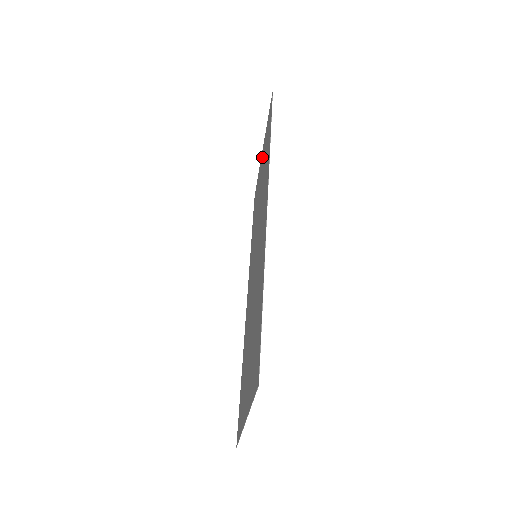
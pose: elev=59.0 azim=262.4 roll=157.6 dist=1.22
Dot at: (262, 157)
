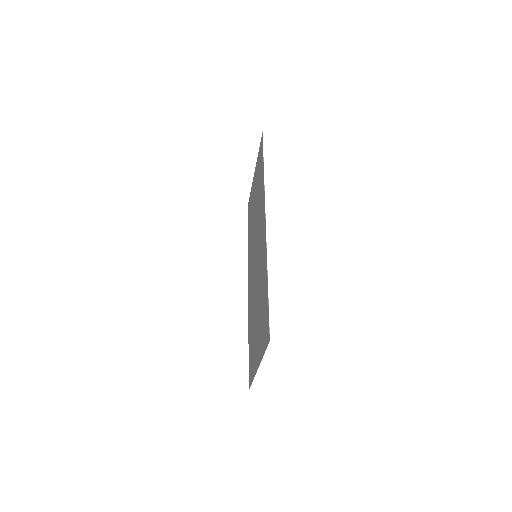
Dot at: (255, 179)
